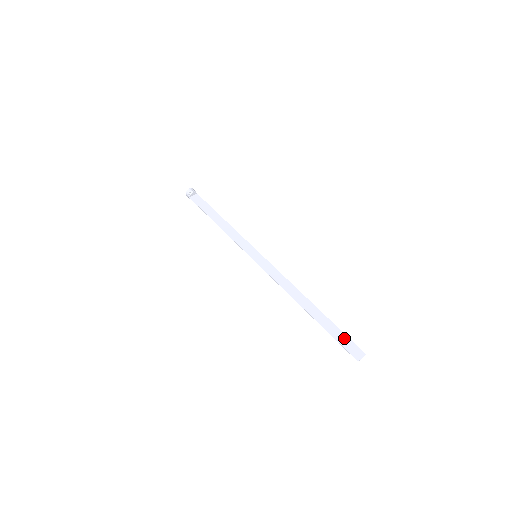
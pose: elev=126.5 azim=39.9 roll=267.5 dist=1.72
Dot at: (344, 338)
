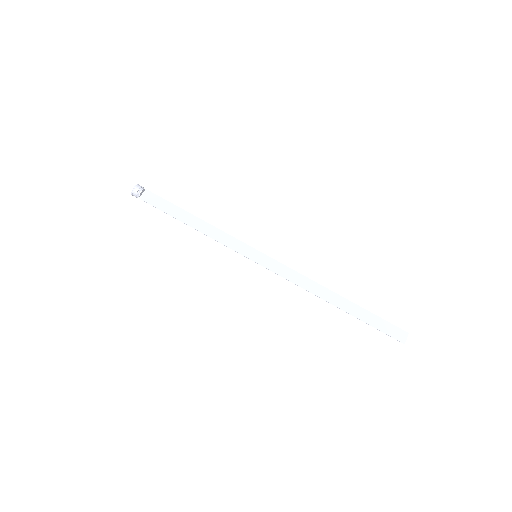
Dot at: (383, 323)
